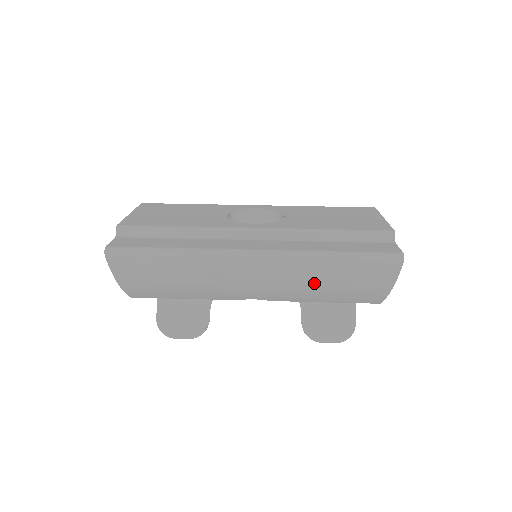
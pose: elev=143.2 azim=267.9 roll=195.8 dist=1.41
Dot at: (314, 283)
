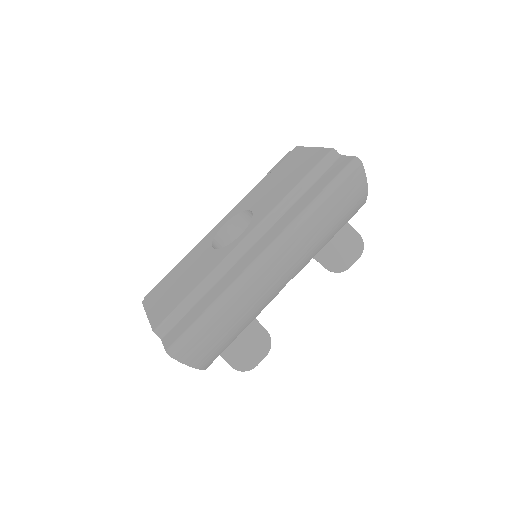
Dot at: (318, 233)
